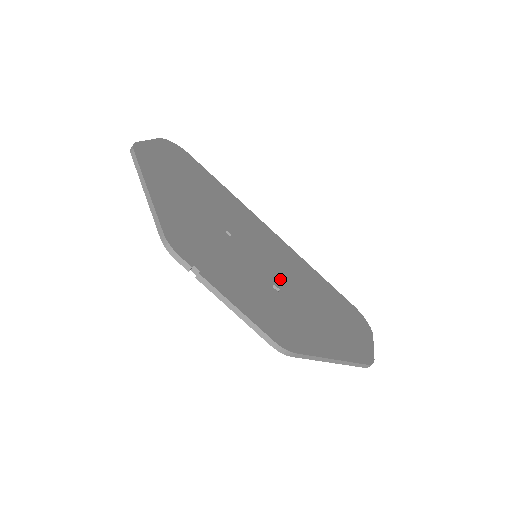
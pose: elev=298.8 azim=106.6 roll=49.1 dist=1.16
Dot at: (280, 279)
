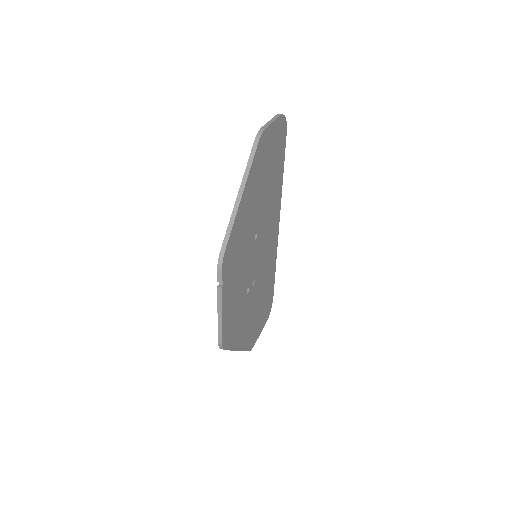
Dot at: (255, 280)
